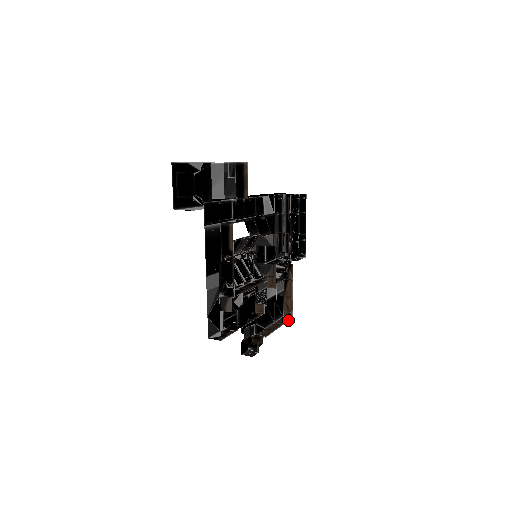
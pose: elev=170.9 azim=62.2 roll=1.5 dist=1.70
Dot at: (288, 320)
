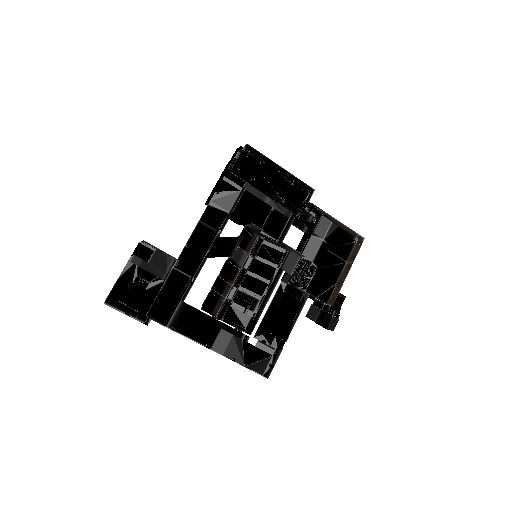
Dot at: (359, 249)
